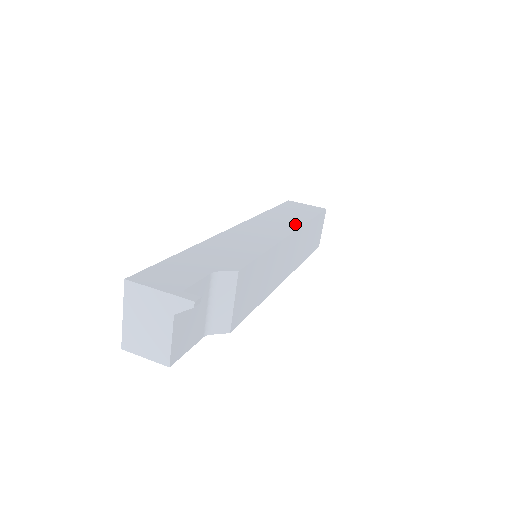
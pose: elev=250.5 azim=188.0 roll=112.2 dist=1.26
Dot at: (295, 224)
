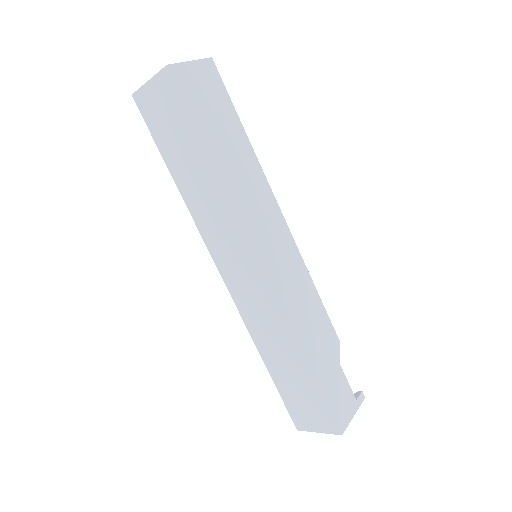
Dot at: (263, 184)
